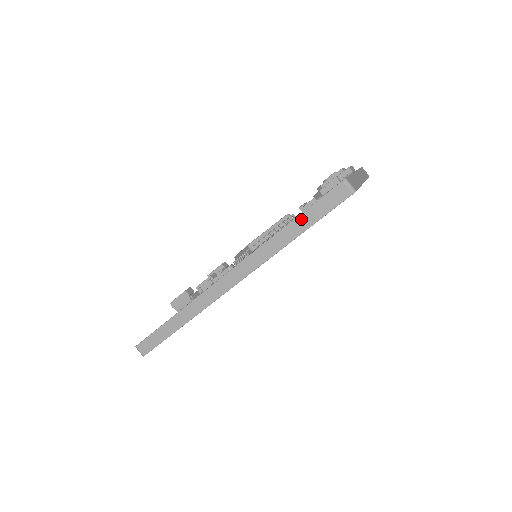
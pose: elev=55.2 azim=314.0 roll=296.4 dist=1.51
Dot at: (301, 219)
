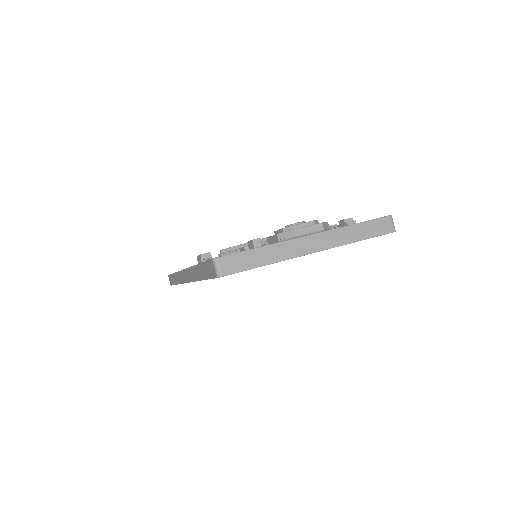
Dot at: (201, 268)
